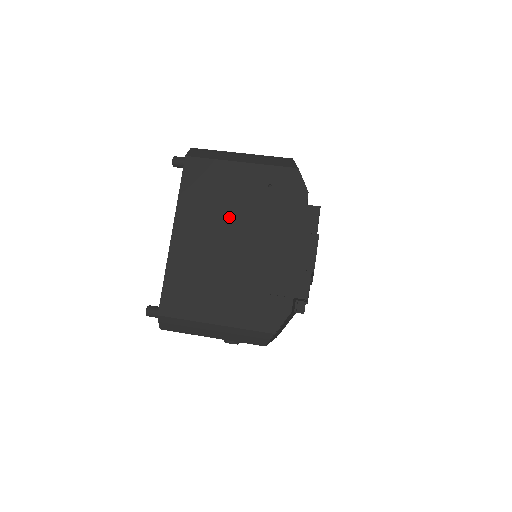
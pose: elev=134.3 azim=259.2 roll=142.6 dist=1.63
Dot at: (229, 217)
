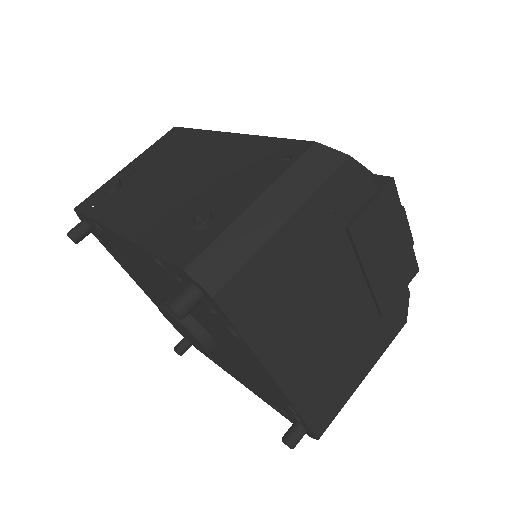
Dot at: (318, 292)
